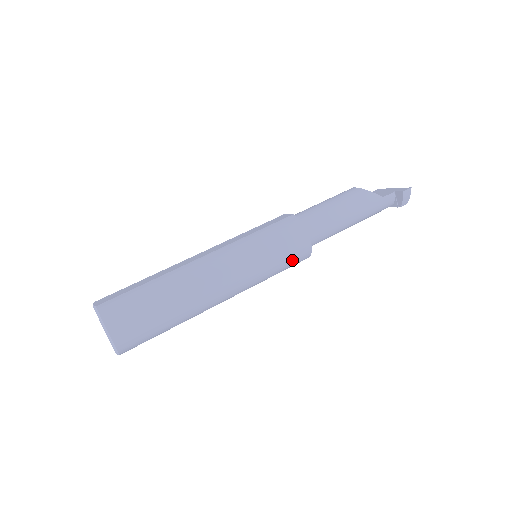
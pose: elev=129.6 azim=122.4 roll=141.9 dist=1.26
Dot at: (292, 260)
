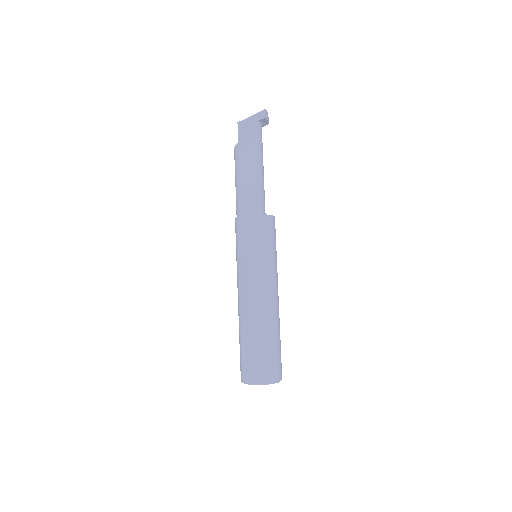
Dot at: (275, 235)
